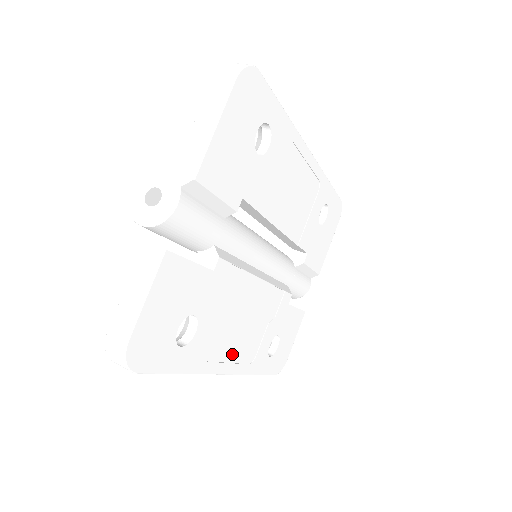
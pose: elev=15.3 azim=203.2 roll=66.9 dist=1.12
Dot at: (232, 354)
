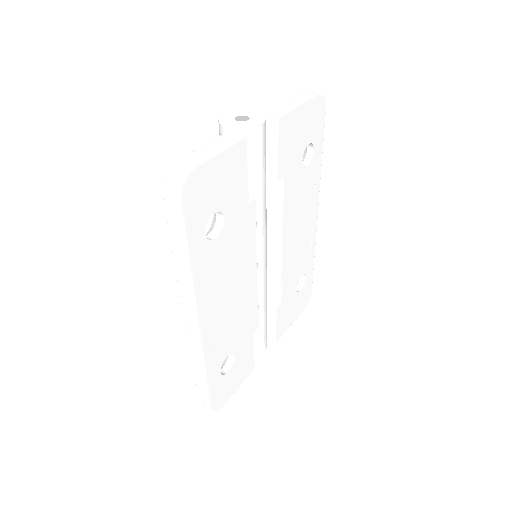
Dot at: (212, 312)
